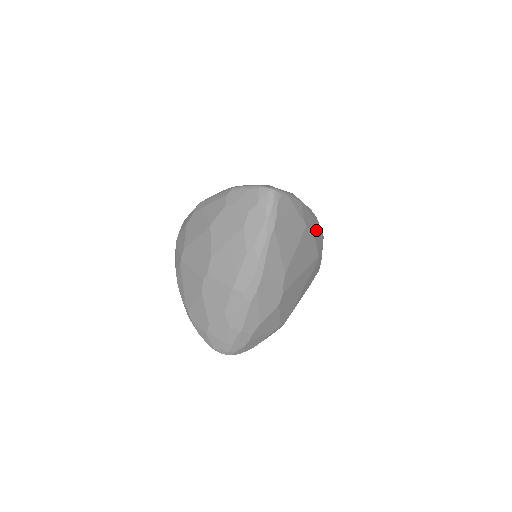
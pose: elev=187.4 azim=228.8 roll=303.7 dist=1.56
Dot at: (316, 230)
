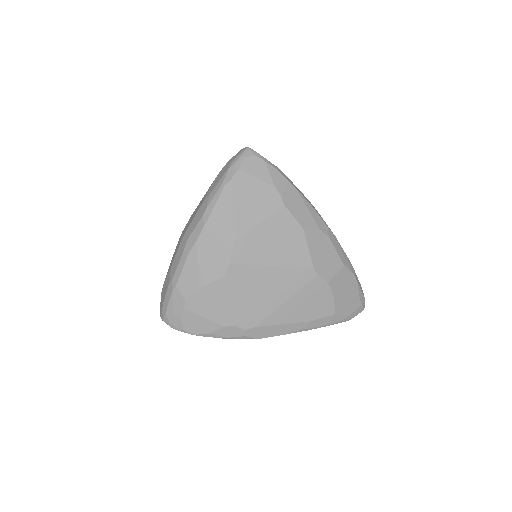
Dot at: (313, 232)
